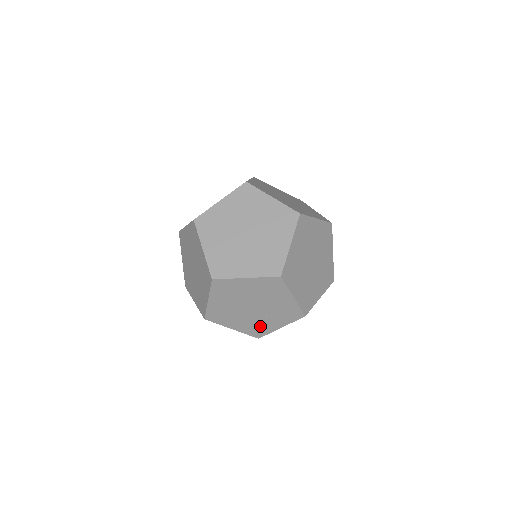
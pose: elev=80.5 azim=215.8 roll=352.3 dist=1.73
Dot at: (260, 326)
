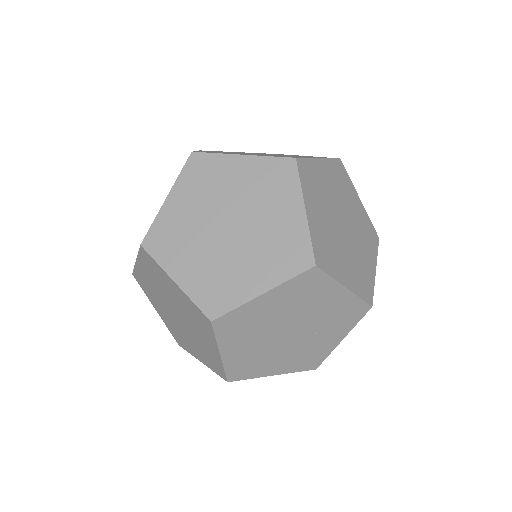
Dot at: (312, 352)
